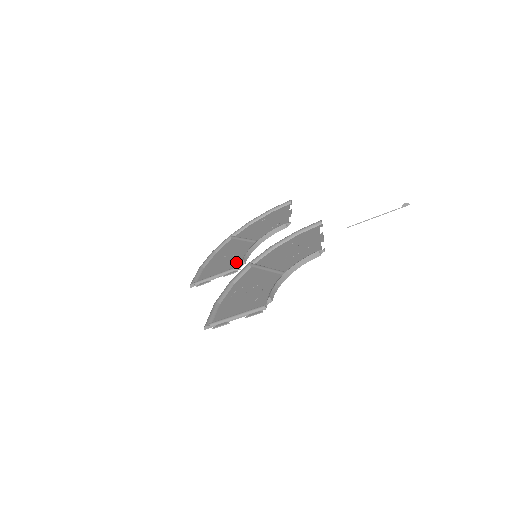
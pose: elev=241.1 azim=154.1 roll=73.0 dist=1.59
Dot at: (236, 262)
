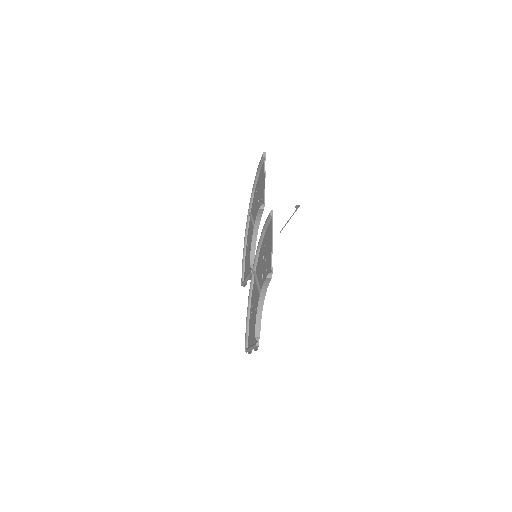
Dot at: occluded
